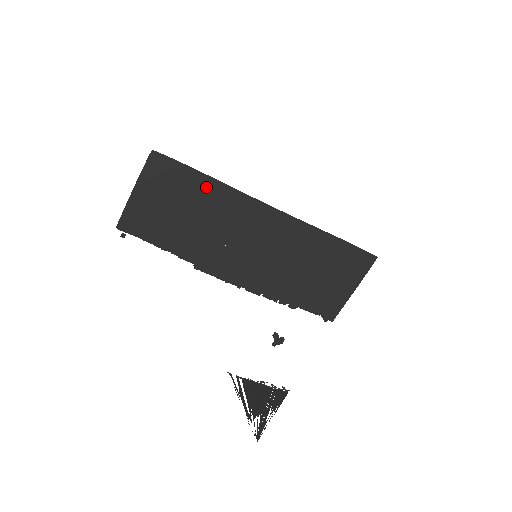
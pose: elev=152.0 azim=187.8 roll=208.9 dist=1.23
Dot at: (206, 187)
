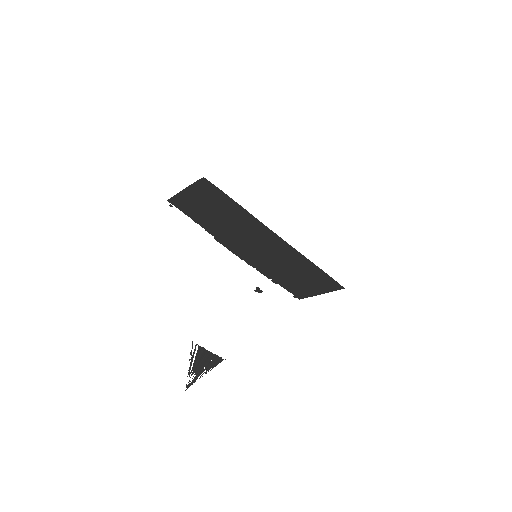
Dot at: (236, 209)
